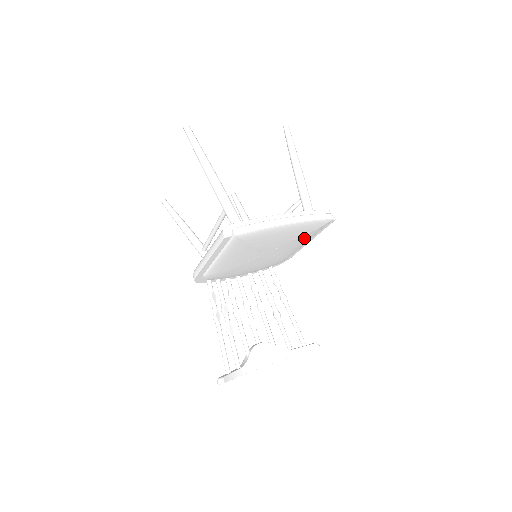
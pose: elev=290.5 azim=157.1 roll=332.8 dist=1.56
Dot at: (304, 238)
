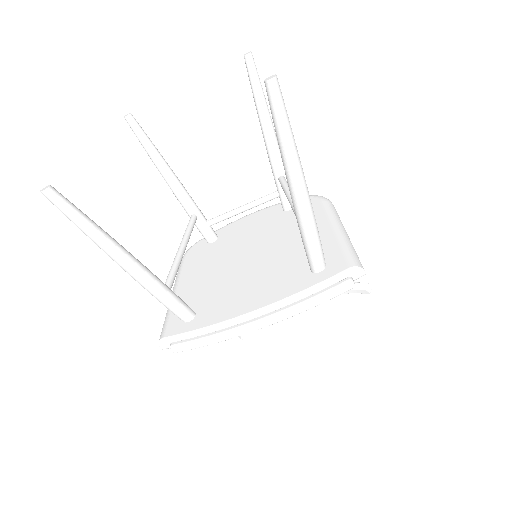
Dot at: occluded
